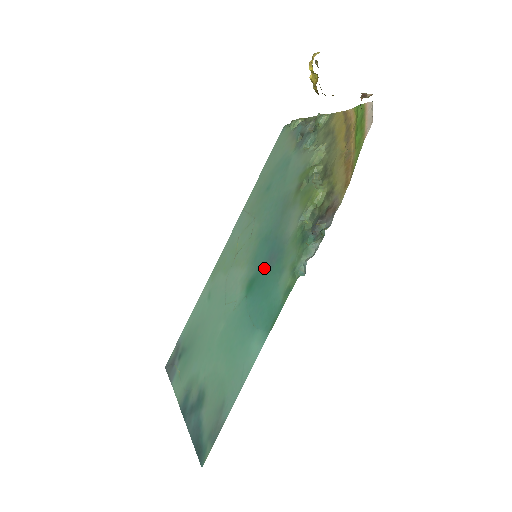
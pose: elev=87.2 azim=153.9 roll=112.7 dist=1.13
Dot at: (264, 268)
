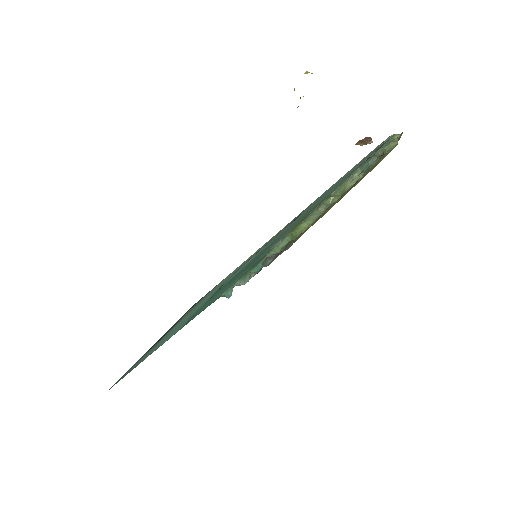
Dot at: (241, 271)
